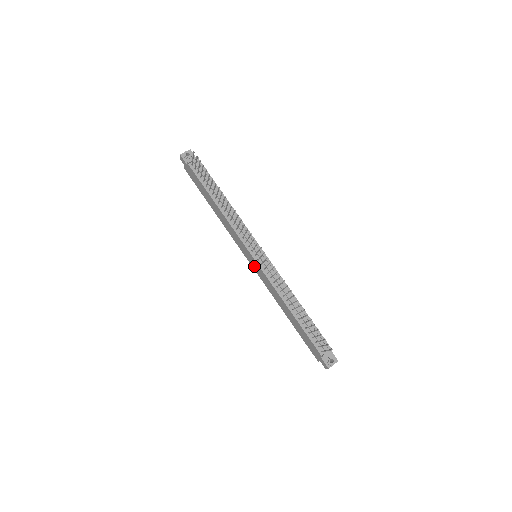
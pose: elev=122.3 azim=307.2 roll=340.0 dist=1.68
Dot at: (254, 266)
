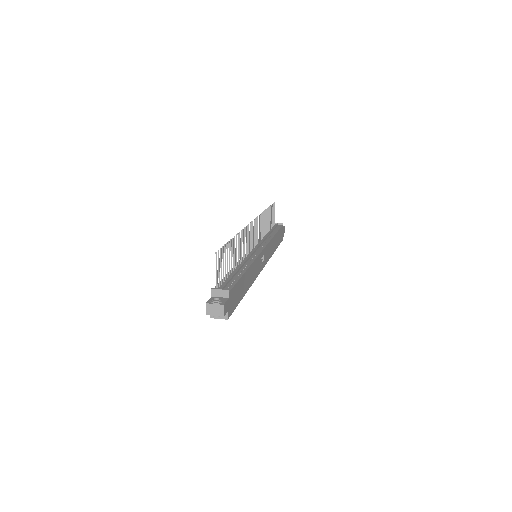
Dot at: occluded
